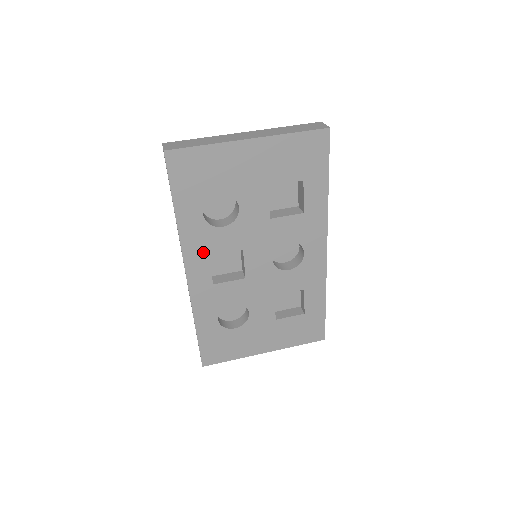
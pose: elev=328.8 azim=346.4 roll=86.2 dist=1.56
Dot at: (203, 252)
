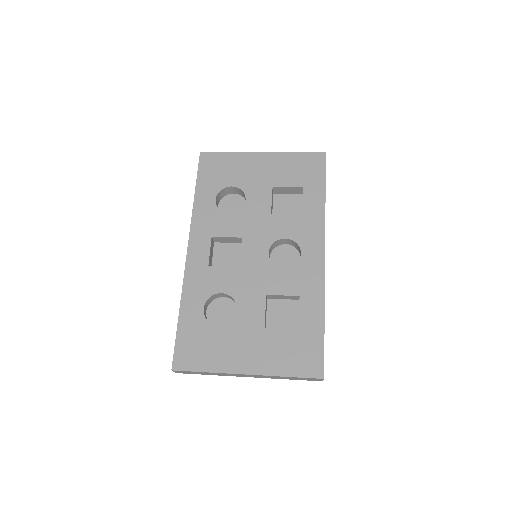
Dot at: (208, 232)
